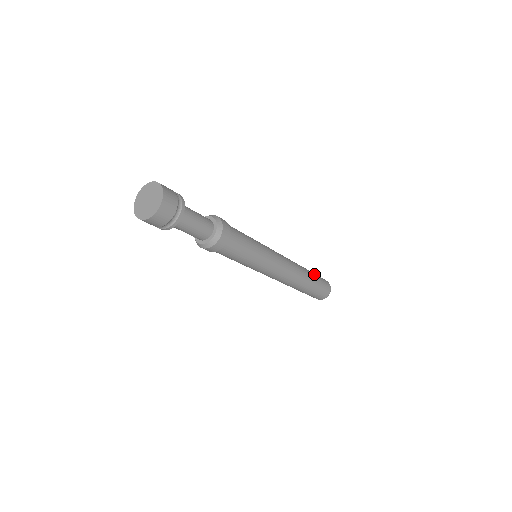
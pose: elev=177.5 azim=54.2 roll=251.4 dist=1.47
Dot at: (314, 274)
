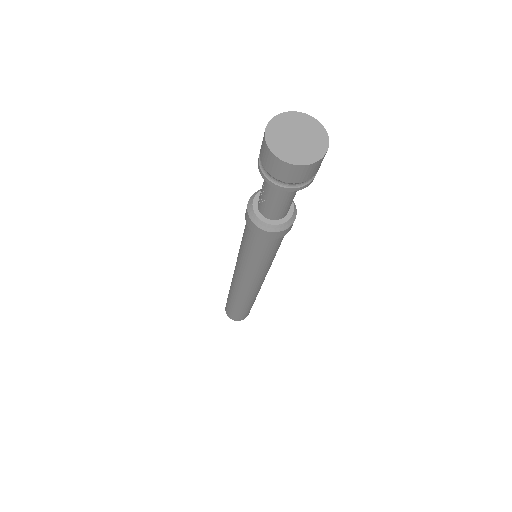
Dot at: occluded
